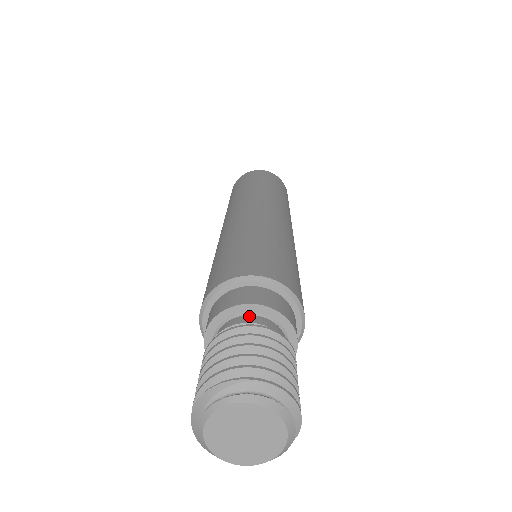
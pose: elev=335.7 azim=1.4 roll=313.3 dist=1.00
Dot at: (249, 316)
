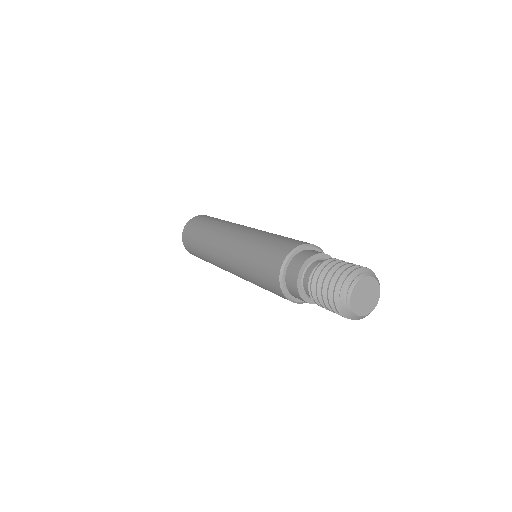
Dot at: (309, 267)
